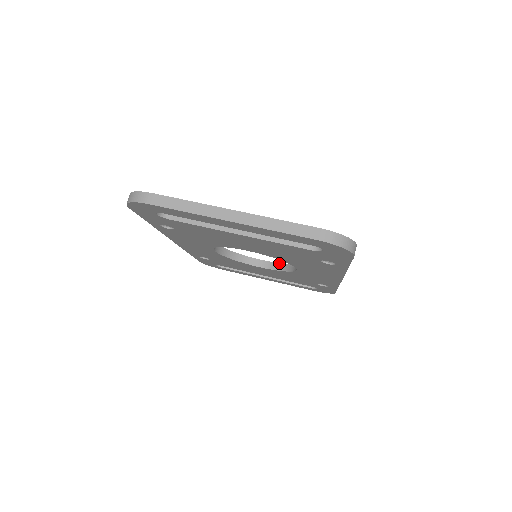
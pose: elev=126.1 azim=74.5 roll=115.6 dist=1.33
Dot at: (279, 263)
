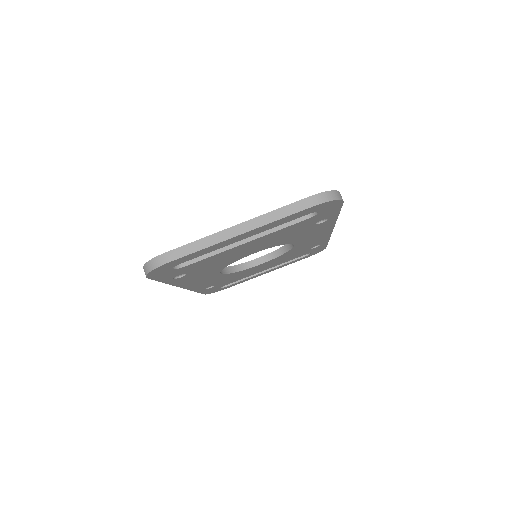
Dot at: (274, 251)
